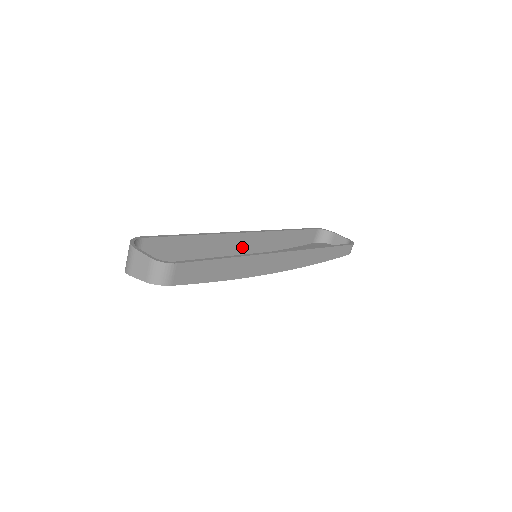
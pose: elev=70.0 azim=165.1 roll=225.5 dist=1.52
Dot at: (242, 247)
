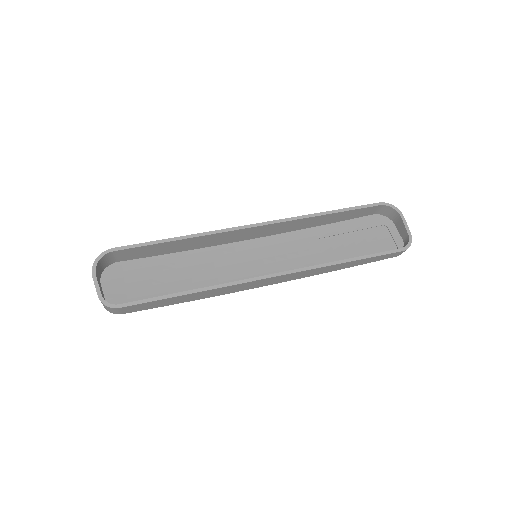
Dot at: (251, 234)
